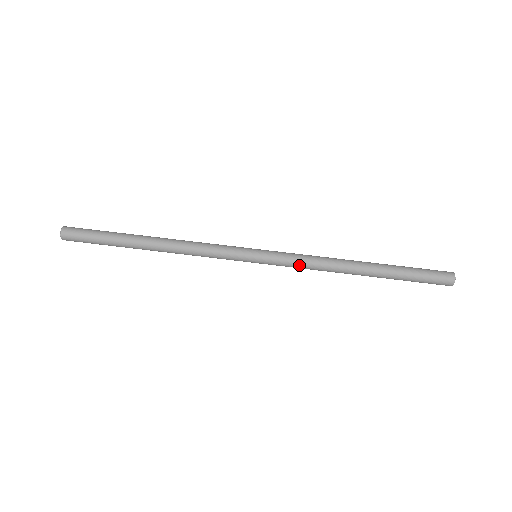
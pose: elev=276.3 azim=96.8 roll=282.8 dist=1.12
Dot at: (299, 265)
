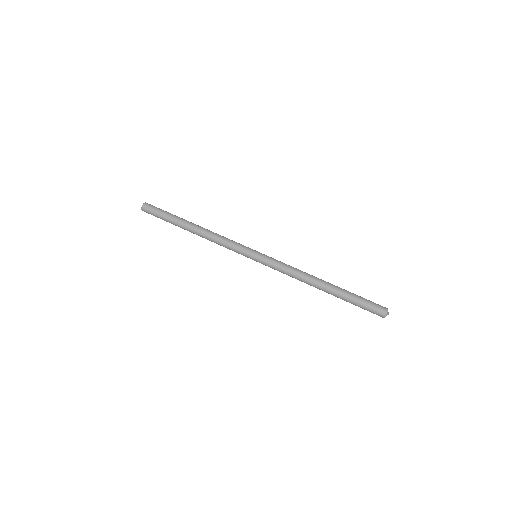
Dot at: (283, 266)
